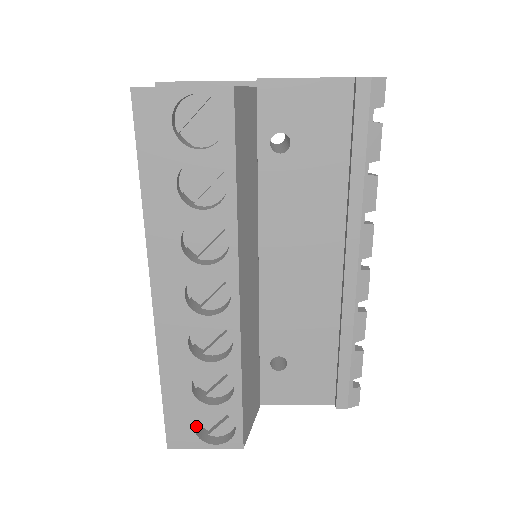
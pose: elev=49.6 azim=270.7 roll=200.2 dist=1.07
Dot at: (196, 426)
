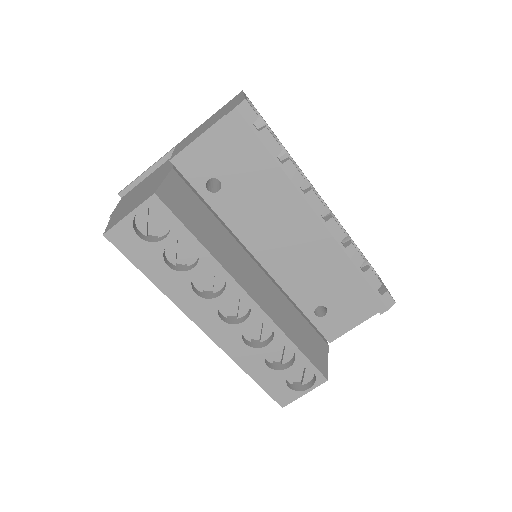
Dot at: (290, 385)
